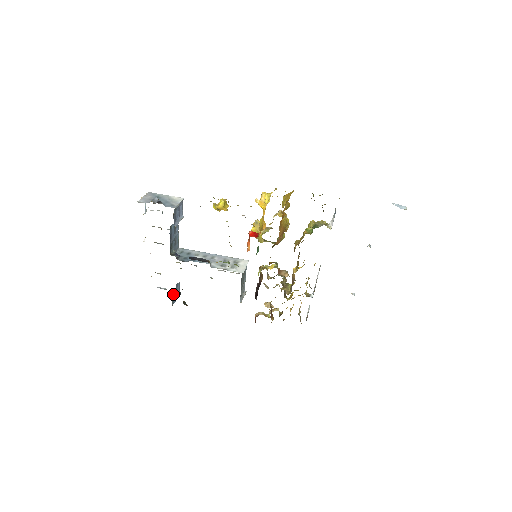
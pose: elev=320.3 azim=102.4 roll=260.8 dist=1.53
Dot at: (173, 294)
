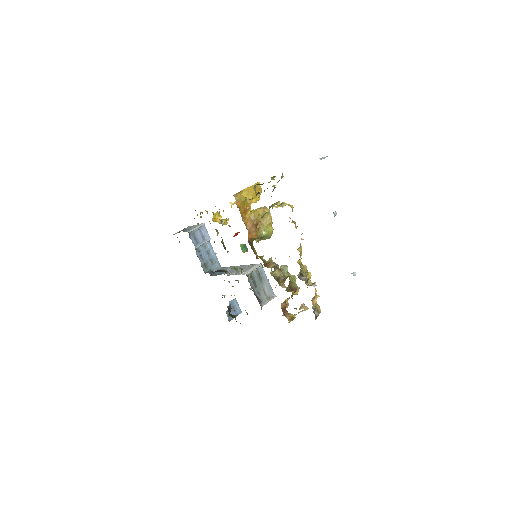
Dot at: occluded
